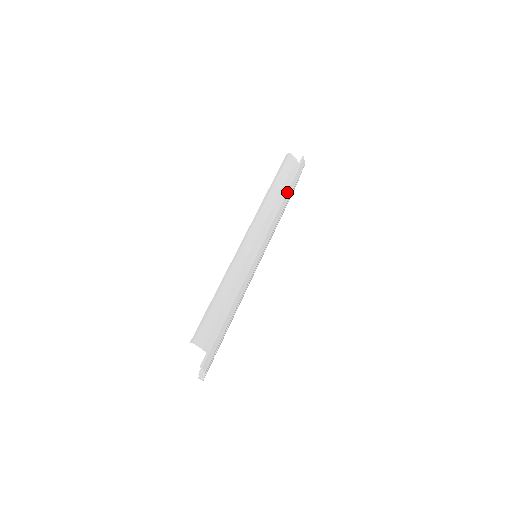
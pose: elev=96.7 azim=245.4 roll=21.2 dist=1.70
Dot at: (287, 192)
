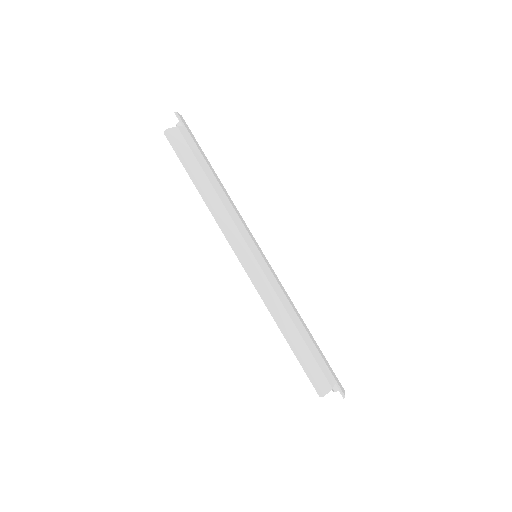
Dot at: (210, 169)
